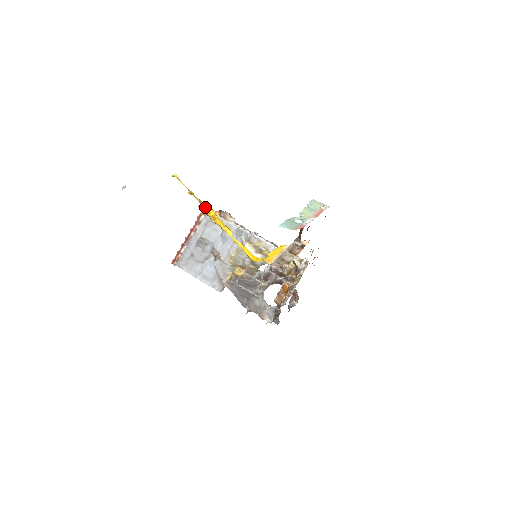
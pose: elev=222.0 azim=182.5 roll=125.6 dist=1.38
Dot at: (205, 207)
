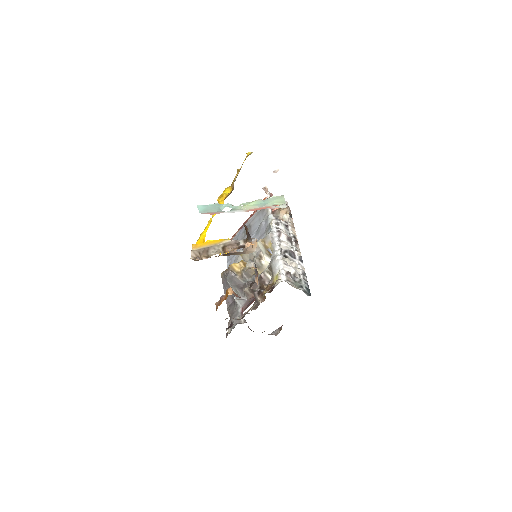
Dot at: (231, 185)
